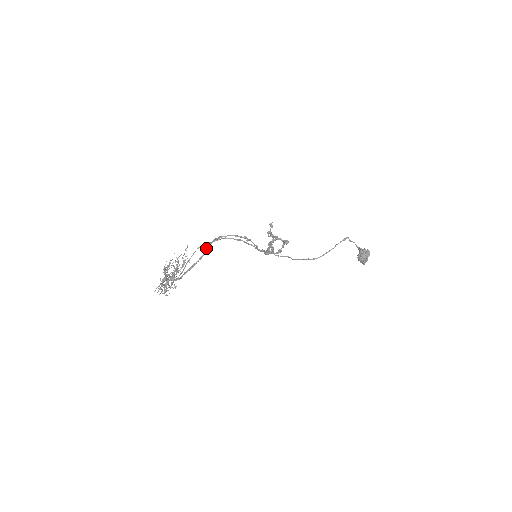
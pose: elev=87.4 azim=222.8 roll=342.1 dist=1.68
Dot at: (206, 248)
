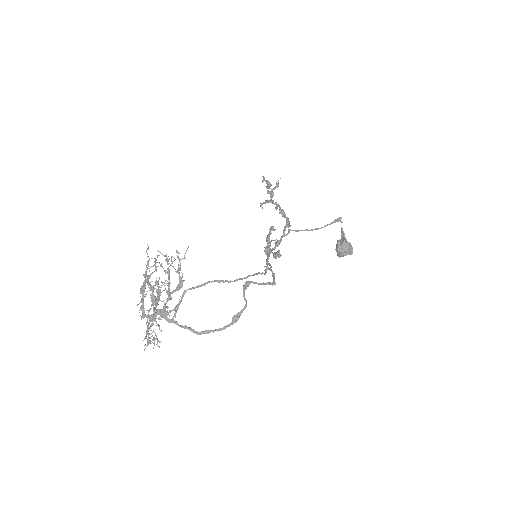
Dot at: (235, 317)
